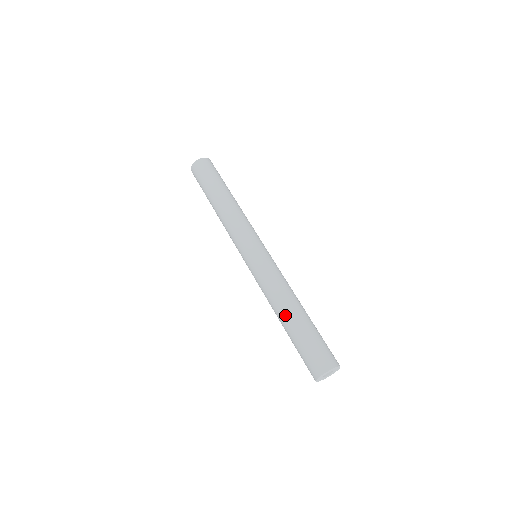
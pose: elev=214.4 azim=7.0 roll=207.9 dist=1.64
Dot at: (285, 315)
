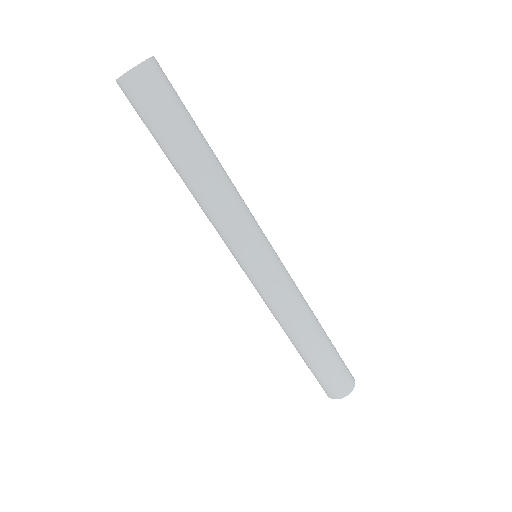
Dot at: (308, 342)
